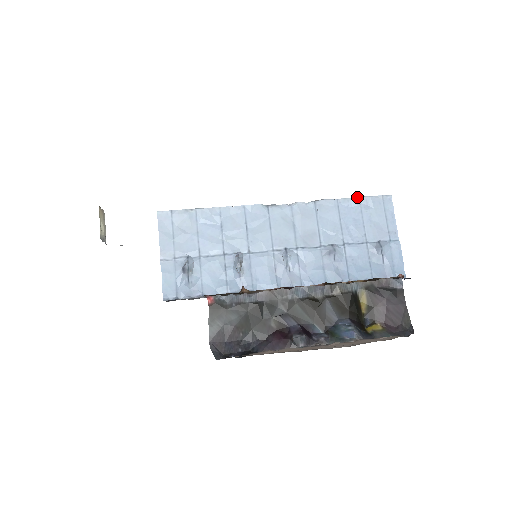
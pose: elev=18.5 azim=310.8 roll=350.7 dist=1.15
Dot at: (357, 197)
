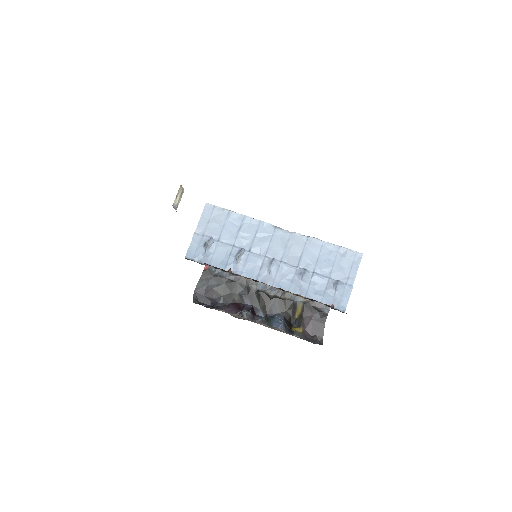
Dot at: (338, 245)
